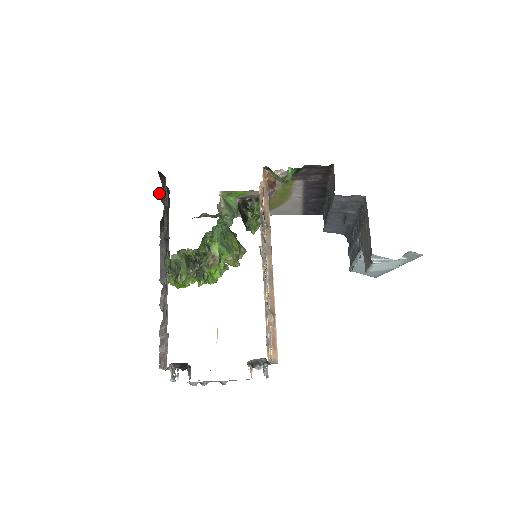
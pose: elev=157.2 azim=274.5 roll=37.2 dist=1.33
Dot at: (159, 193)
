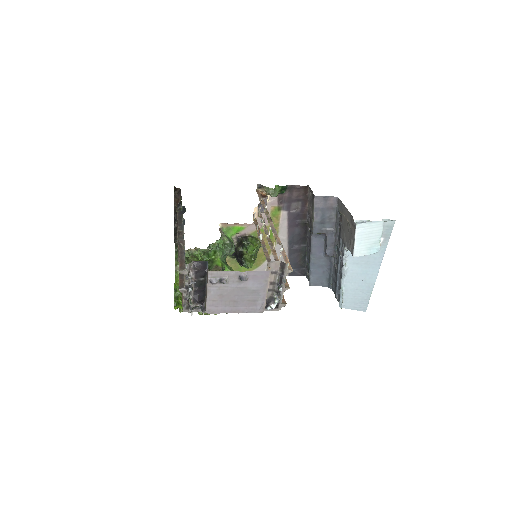
Dot at: (176, 194)
